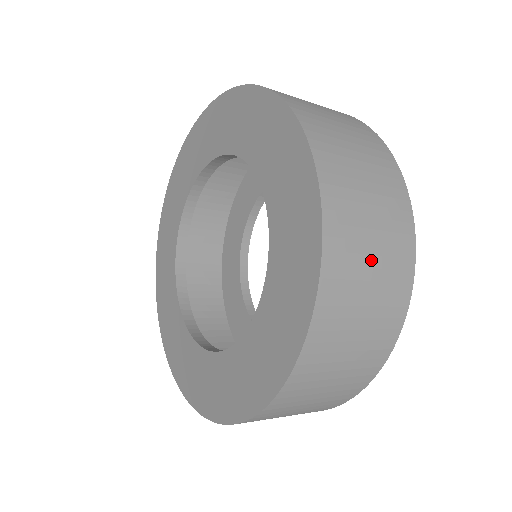
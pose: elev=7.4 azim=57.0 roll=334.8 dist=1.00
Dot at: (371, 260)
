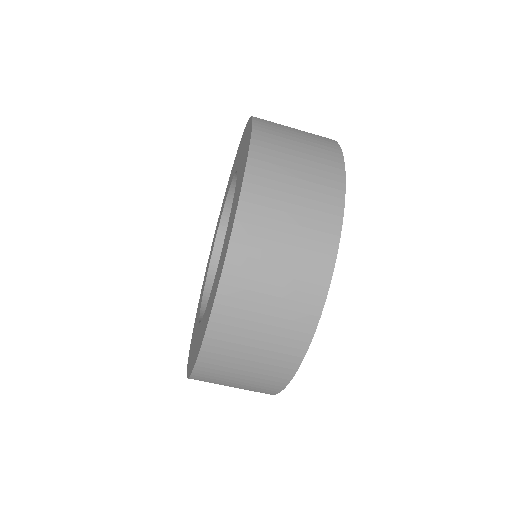
Dot at: (297, 143)
